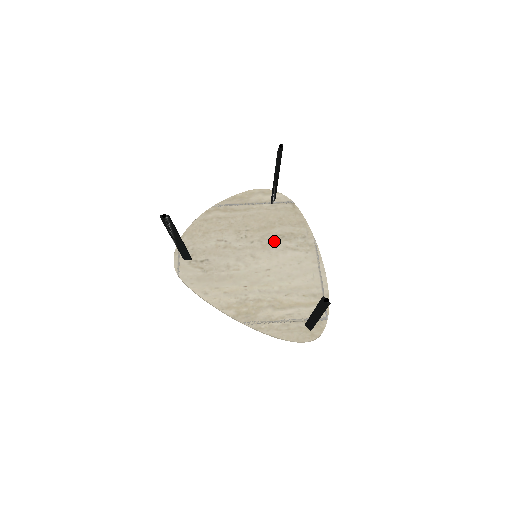
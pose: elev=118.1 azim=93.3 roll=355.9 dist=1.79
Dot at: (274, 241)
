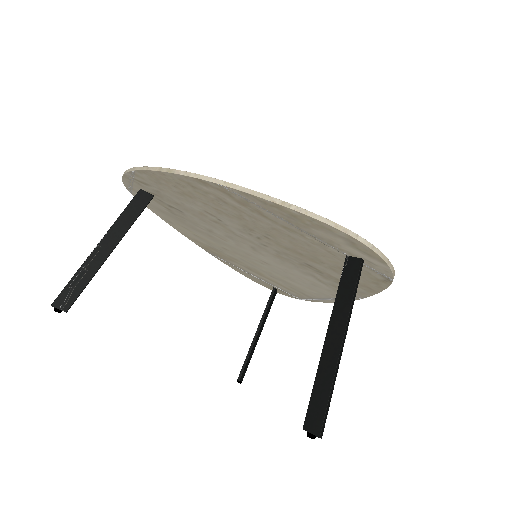
Dot at: (300, 265)
